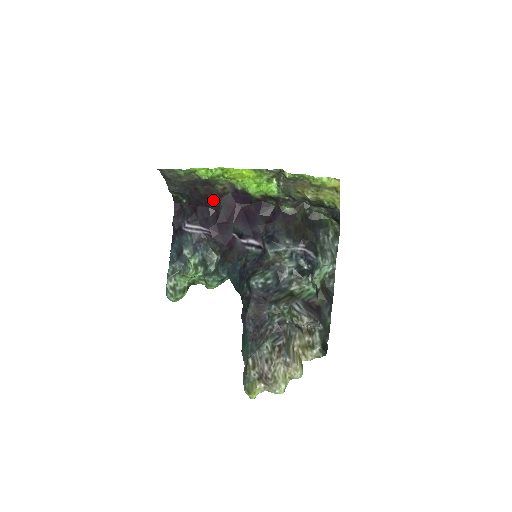
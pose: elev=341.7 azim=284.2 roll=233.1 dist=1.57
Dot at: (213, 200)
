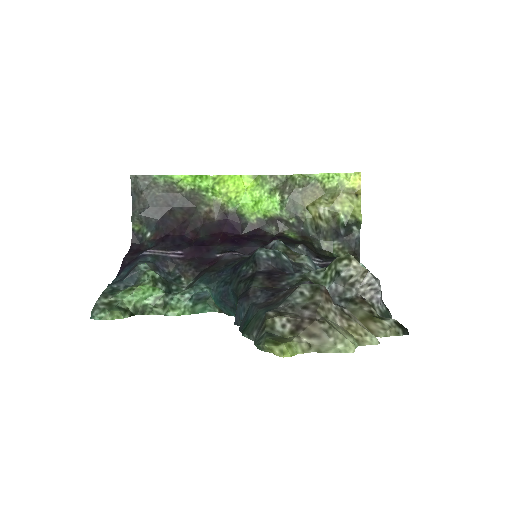
Dot at: (192, 225)
